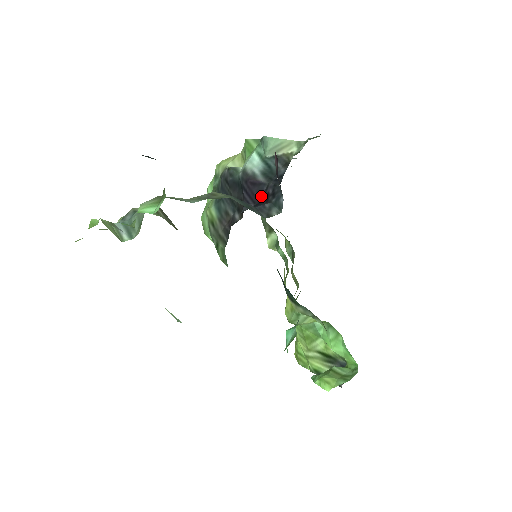
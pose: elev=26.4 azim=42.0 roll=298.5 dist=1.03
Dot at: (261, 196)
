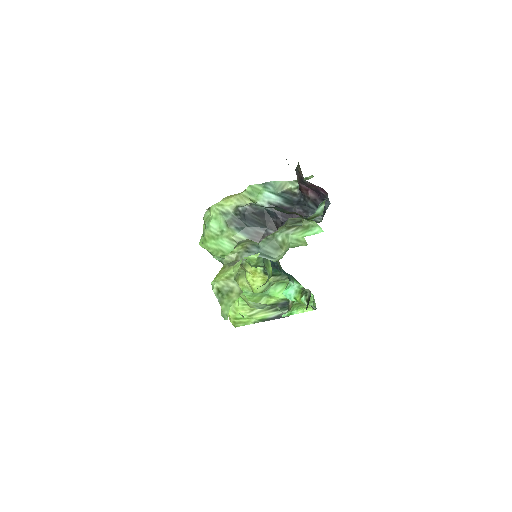
Dot at: (293, 215)
